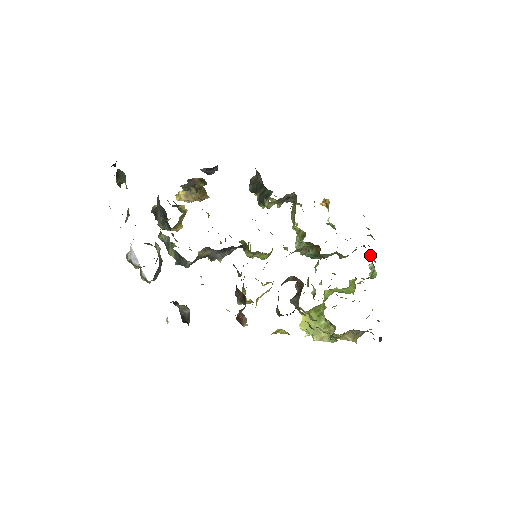
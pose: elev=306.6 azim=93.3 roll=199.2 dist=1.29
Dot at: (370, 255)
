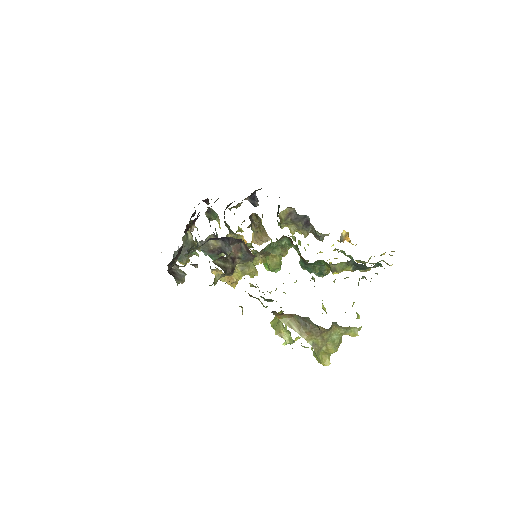
Dot at: occluded
